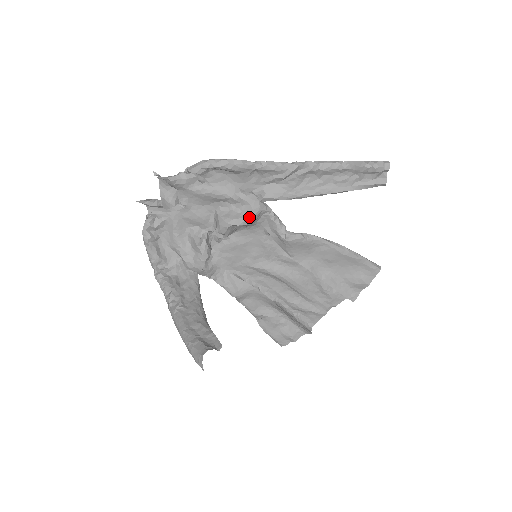
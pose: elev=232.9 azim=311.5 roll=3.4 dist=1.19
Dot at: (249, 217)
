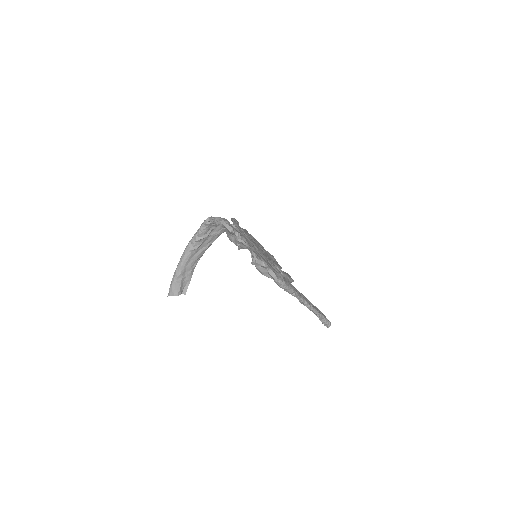
Dot at: (267, 276)
